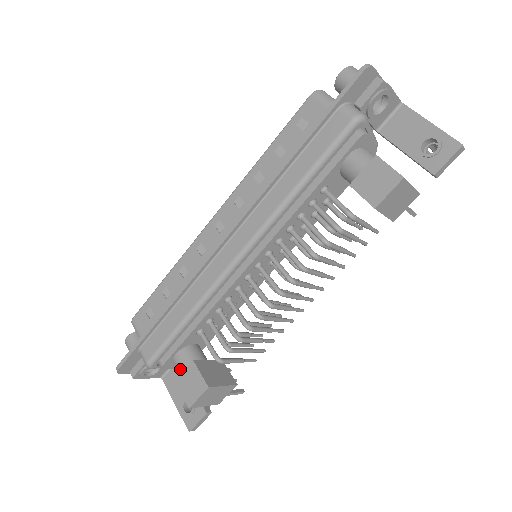
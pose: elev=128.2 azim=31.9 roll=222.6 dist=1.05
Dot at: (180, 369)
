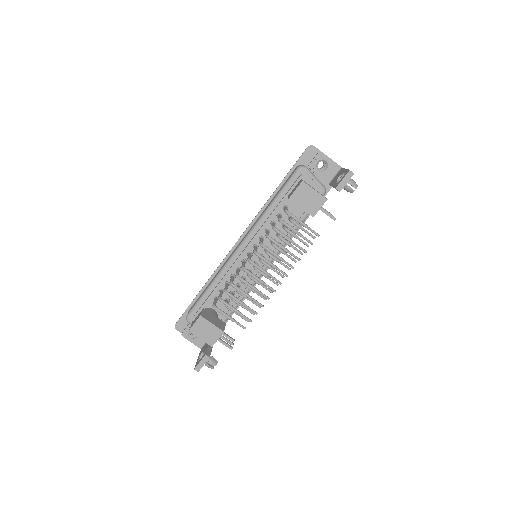
Dot at: occluded
